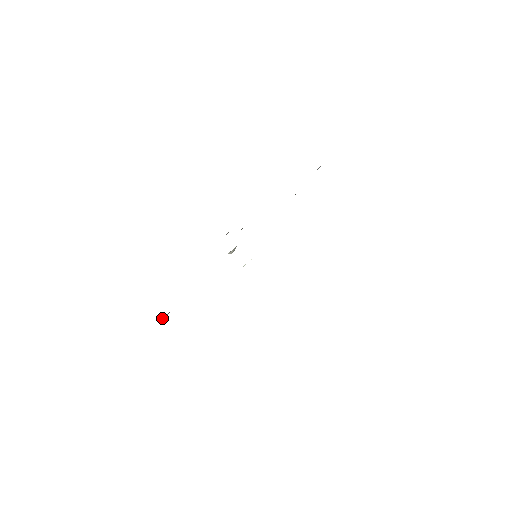
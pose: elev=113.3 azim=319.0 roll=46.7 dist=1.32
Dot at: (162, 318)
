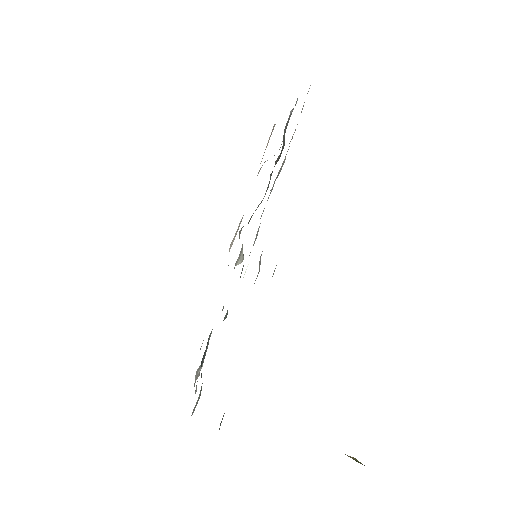
Dot at: (199, 371)
